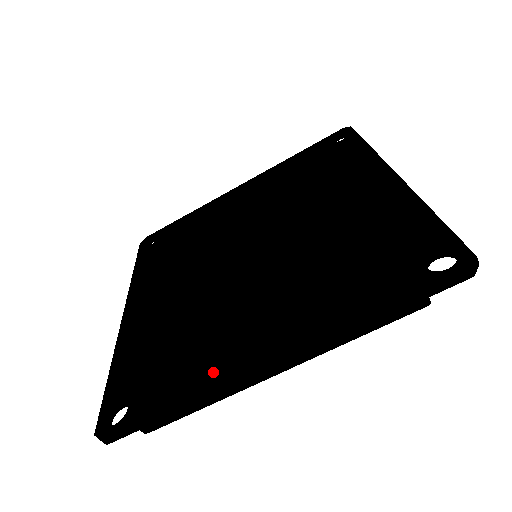
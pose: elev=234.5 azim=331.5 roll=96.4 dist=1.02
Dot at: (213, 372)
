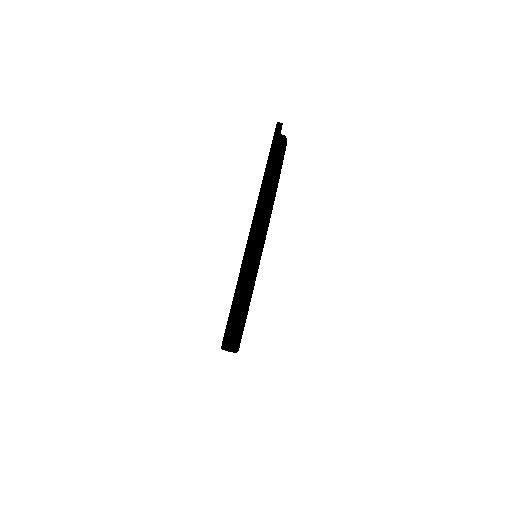
Dot at: occluded
